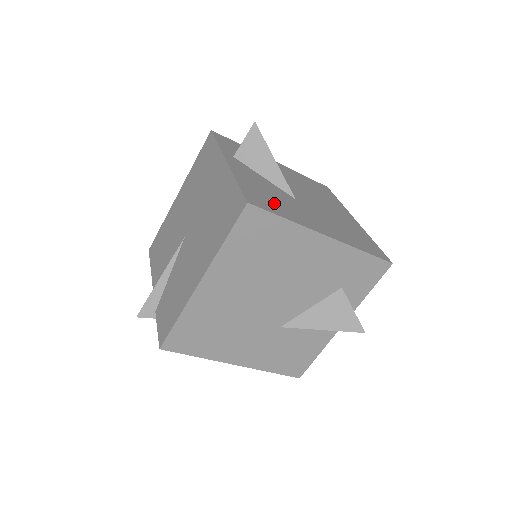
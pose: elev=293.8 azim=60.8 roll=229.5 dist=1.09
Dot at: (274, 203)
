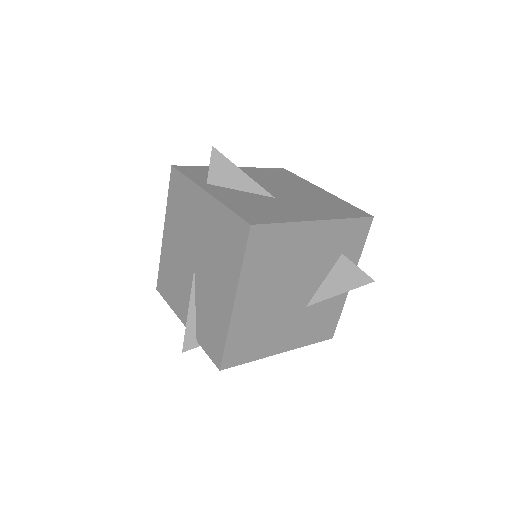
Dot at: (266, 212)
